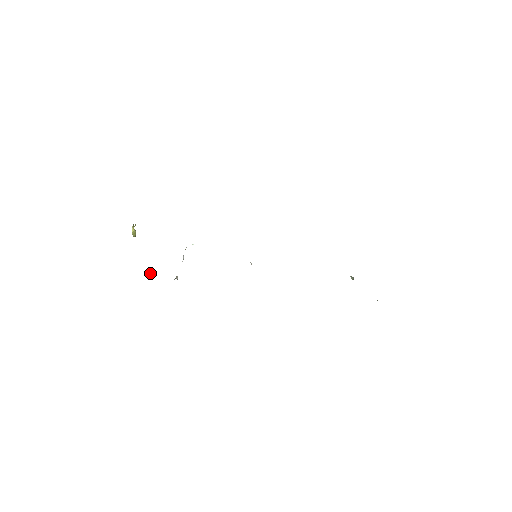
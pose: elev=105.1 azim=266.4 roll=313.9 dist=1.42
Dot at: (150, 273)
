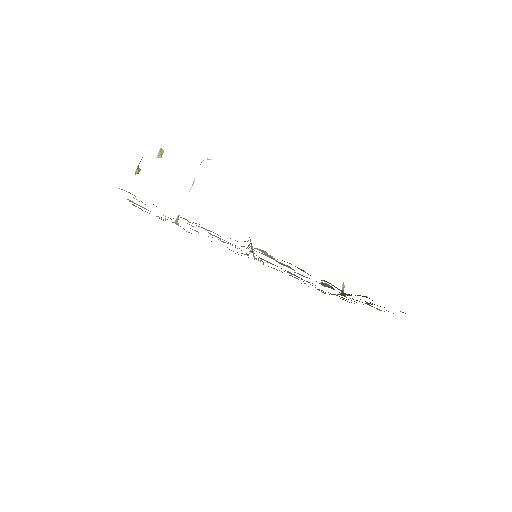
Dot at: (161, 153)
